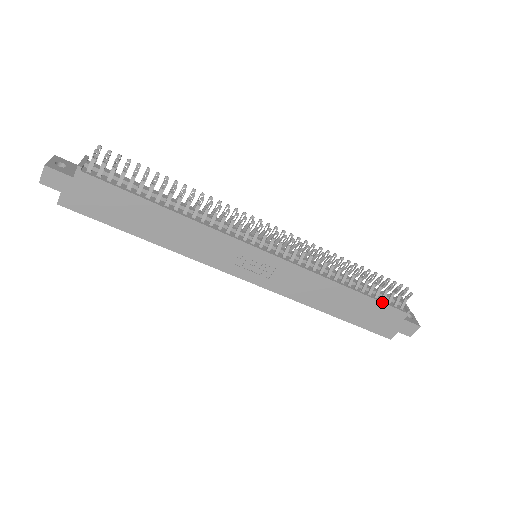
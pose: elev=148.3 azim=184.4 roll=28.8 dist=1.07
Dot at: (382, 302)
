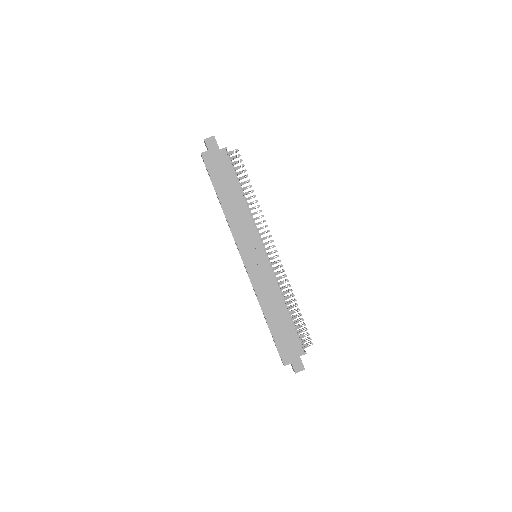
Dot at: (297, 334)
